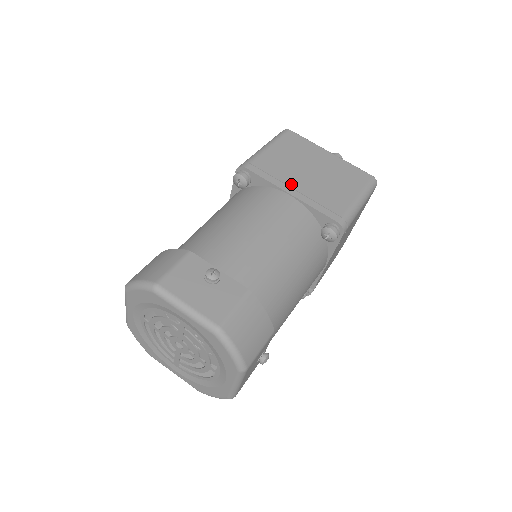
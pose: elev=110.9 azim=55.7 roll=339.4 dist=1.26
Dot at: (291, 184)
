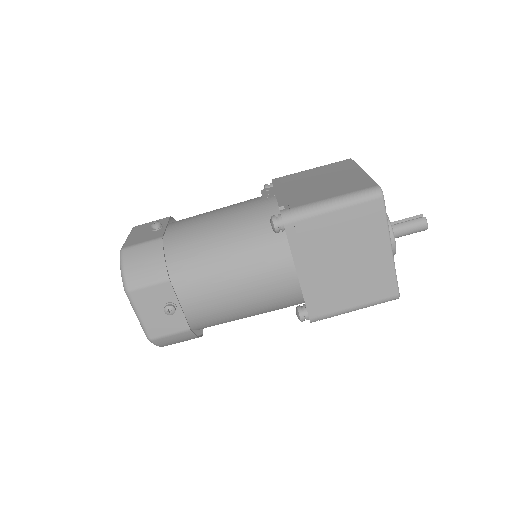
Dot at: (309, 265)
